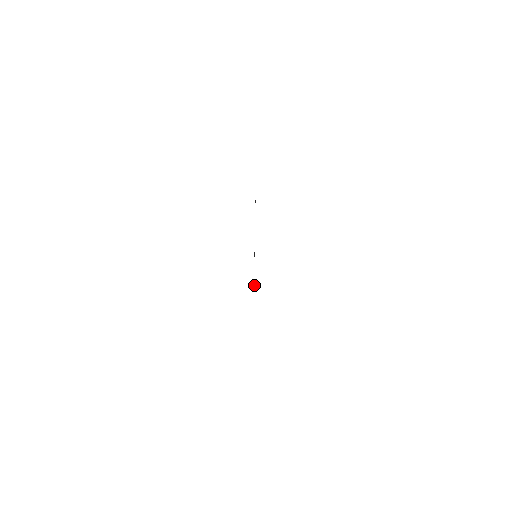
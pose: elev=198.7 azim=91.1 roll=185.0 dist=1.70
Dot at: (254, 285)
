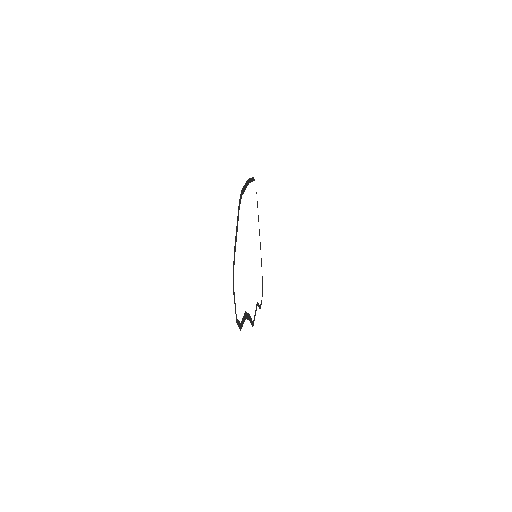
Dot at: occluded
